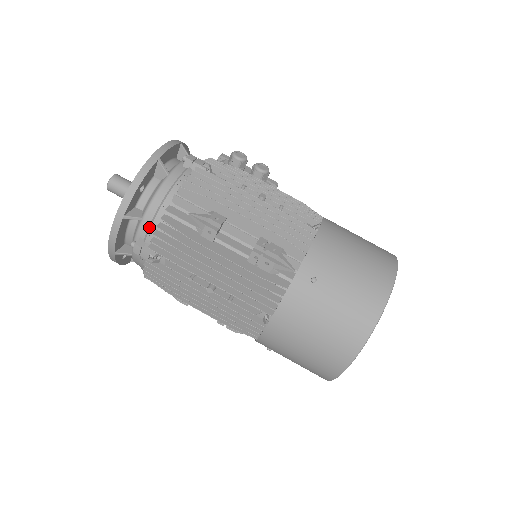
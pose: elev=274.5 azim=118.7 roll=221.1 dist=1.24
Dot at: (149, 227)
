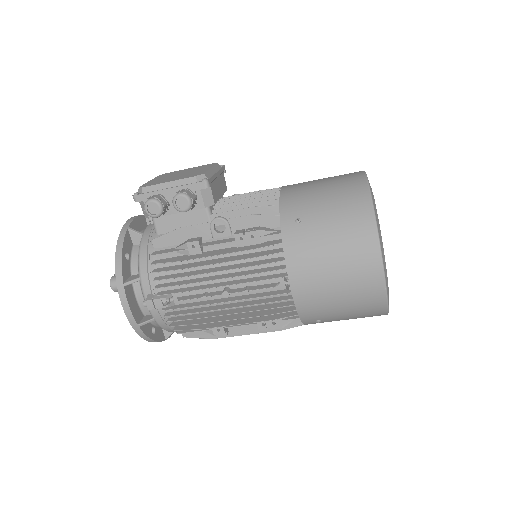
Dot at: occluded
